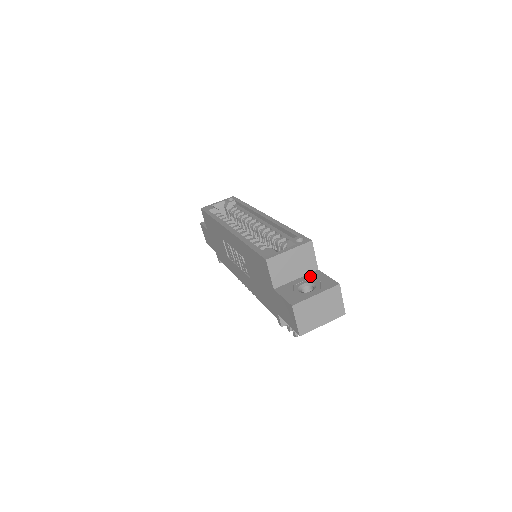
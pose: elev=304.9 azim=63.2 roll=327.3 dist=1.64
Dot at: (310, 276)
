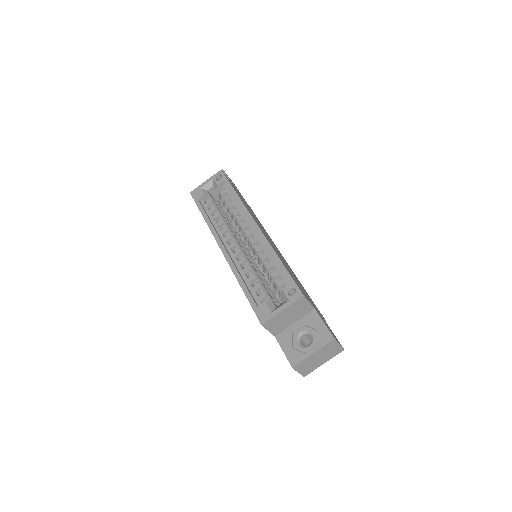
Dot at: (307, 320)
